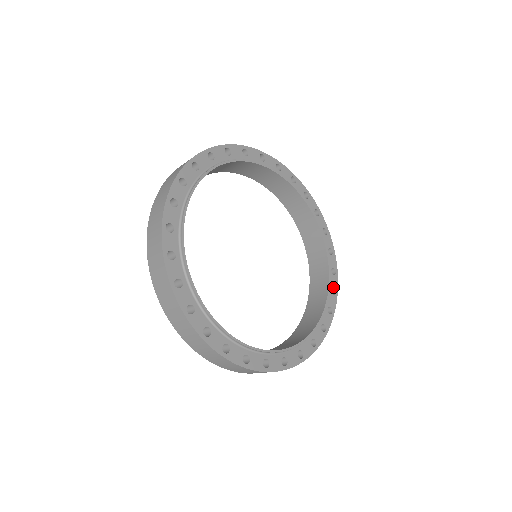
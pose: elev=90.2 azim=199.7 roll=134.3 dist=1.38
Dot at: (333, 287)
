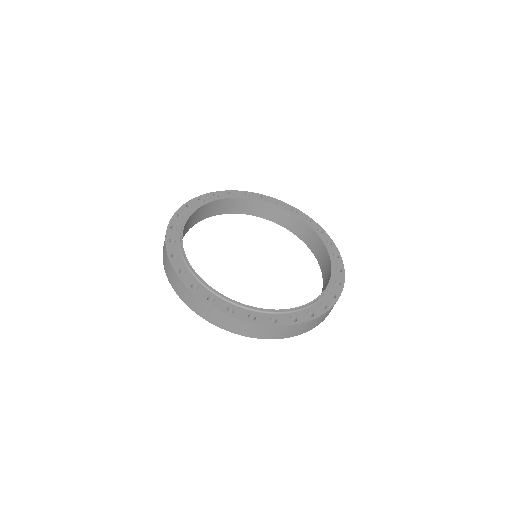
Dot at: (327, 241)
